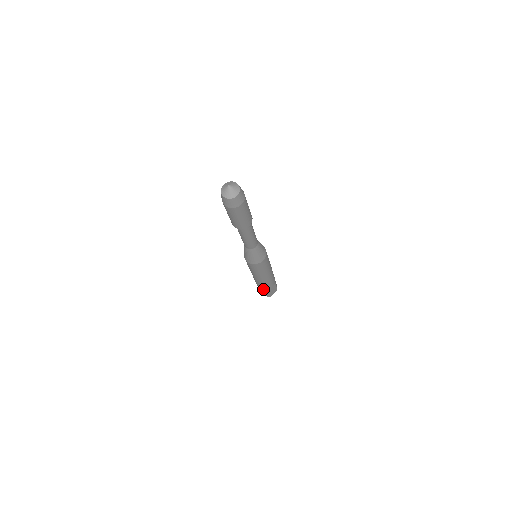
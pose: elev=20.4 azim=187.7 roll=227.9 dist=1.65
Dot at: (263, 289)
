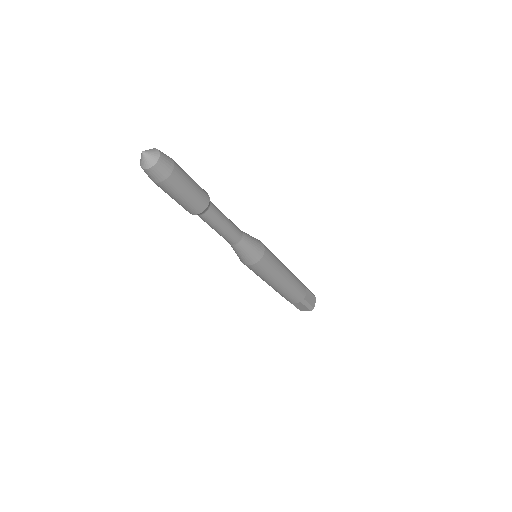
Dot at: occluded
